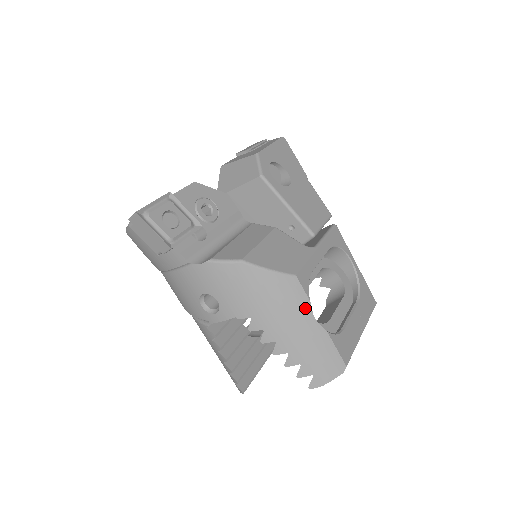
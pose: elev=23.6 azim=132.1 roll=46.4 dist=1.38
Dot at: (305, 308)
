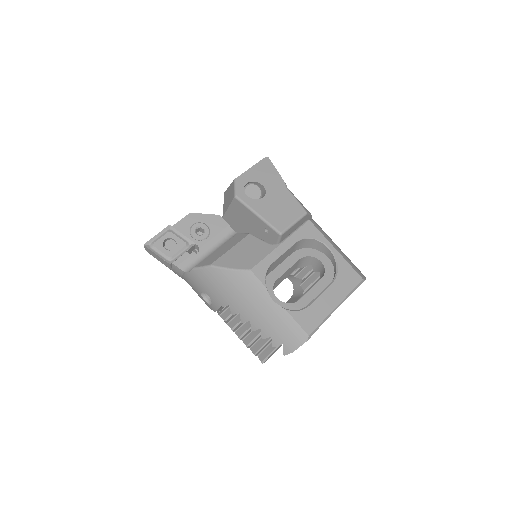
Dot at: (263, 293)
